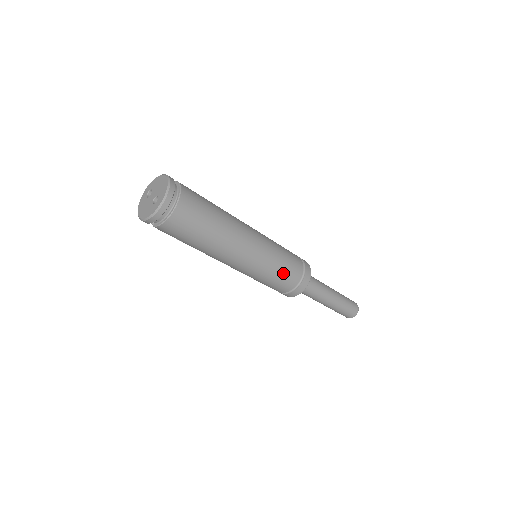
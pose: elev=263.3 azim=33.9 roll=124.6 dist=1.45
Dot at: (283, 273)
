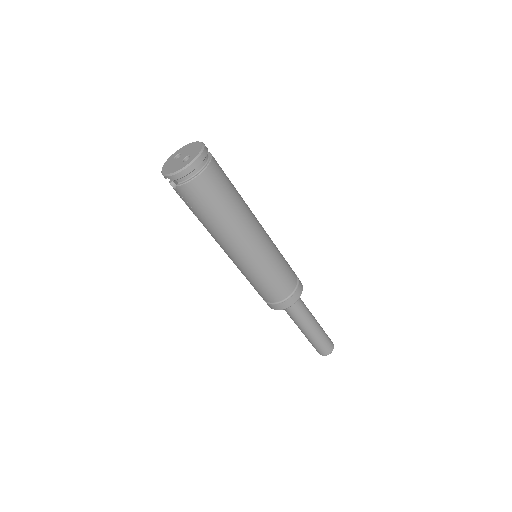
Dot at: (281, 277)
